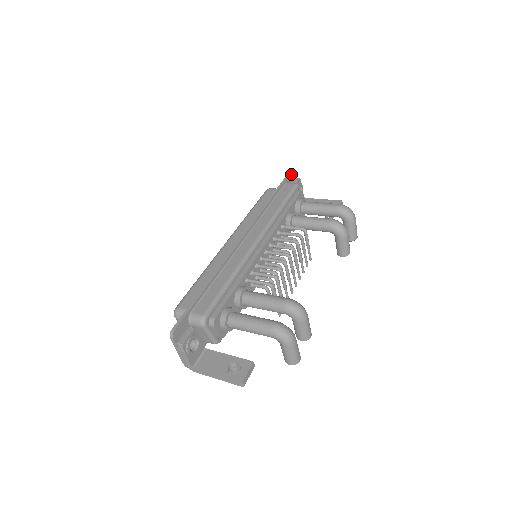
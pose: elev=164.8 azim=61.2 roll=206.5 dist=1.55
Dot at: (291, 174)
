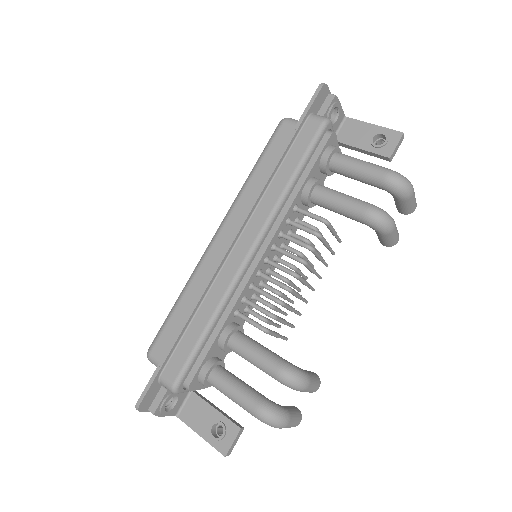
Dot at: (319, 95)
